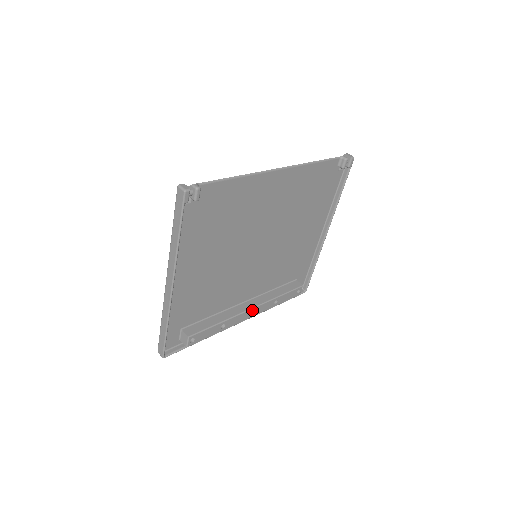
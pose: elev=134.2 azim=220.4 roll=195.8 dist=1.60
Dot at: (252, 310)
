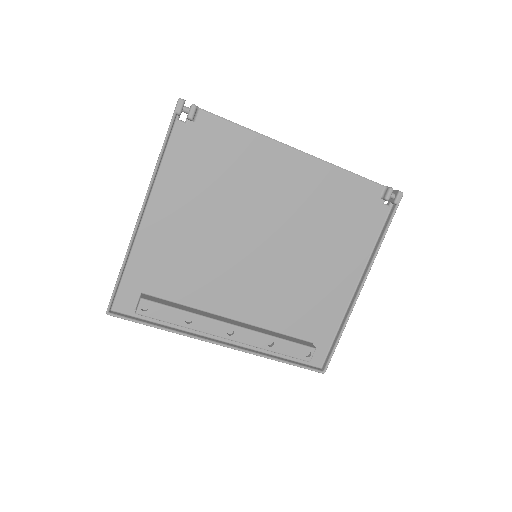
Dot at: (233, 328)
